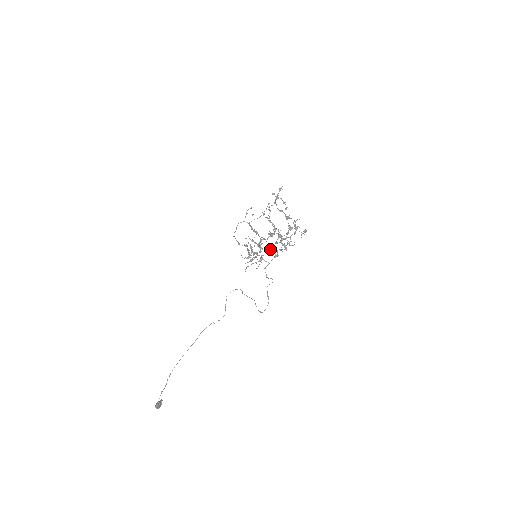
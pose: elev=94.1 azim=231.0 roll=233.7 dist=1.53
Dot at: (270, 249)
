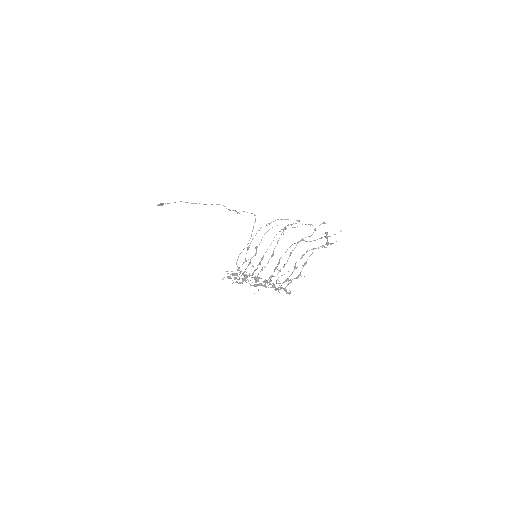
Dot at: (257, 276)
